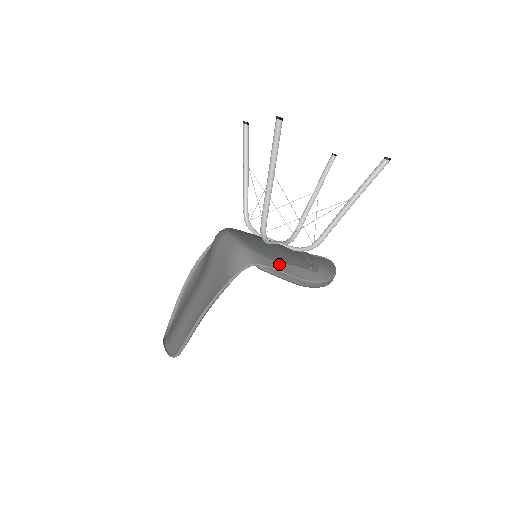
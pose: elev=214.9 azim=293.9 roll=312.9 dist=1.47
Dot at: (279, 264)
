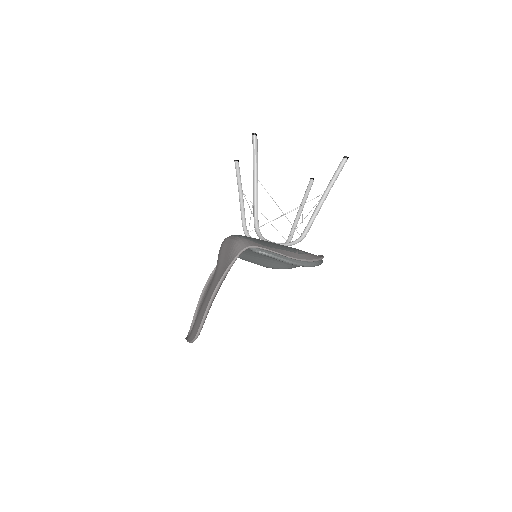
Dot at: (272, 248)
